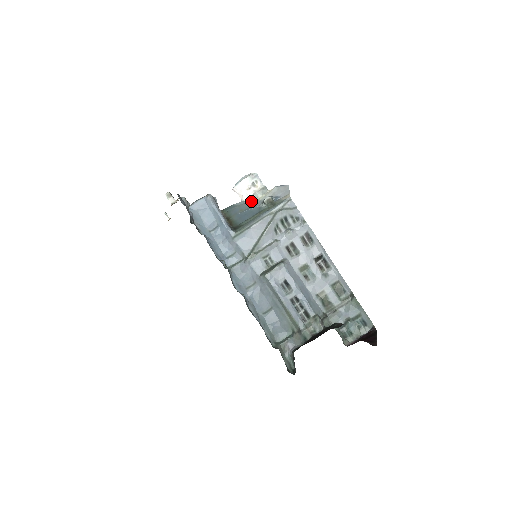
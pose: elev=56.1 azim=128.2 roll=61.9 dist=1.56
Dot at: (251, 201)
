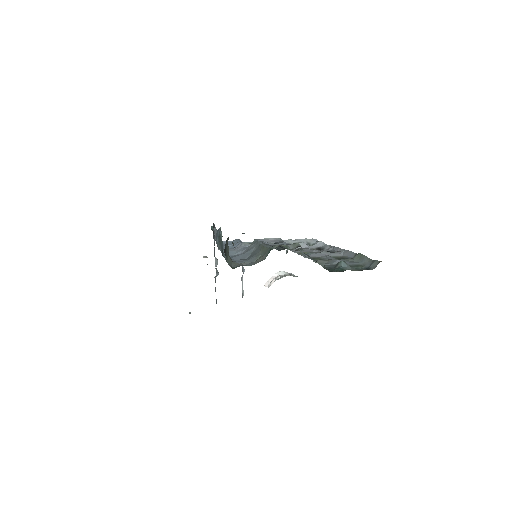
Dot at: (277, 279)
